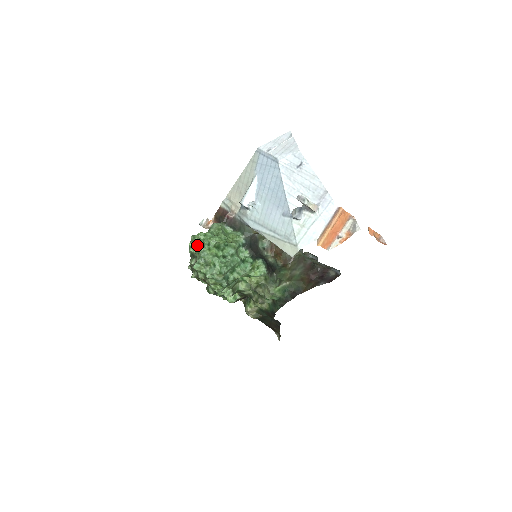
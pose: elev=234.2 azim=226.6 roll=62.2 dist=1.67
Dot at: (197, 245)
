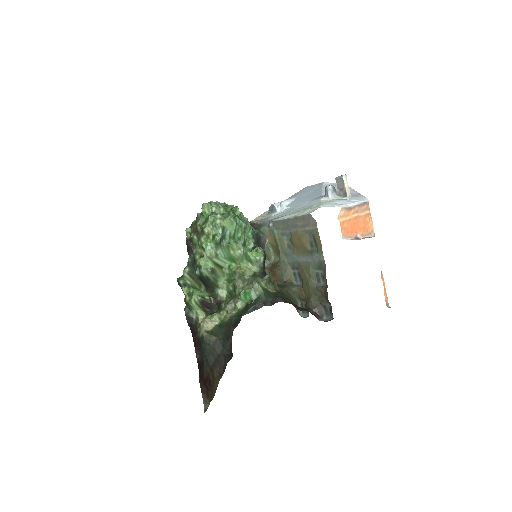
Dot at: occluded
